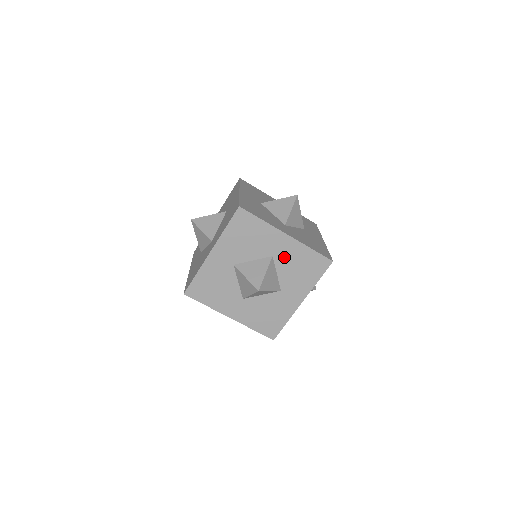
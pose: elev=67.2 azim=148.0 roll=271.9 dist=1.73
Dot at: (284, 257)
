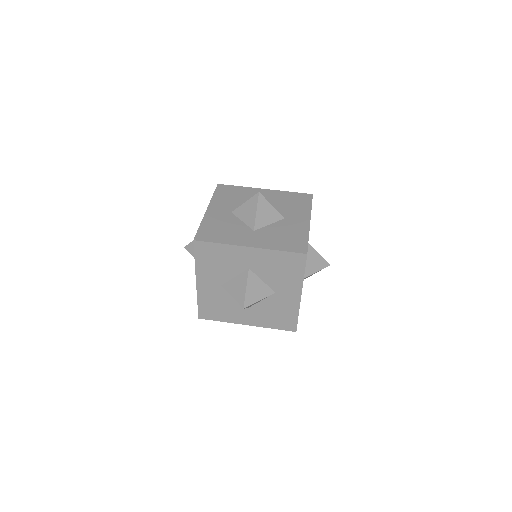
Dot at: (259, 266)
